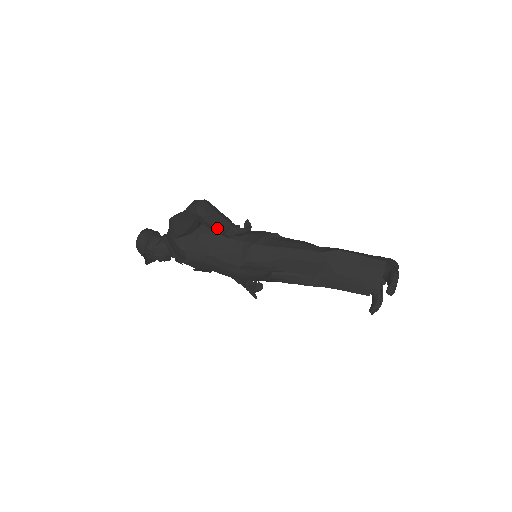
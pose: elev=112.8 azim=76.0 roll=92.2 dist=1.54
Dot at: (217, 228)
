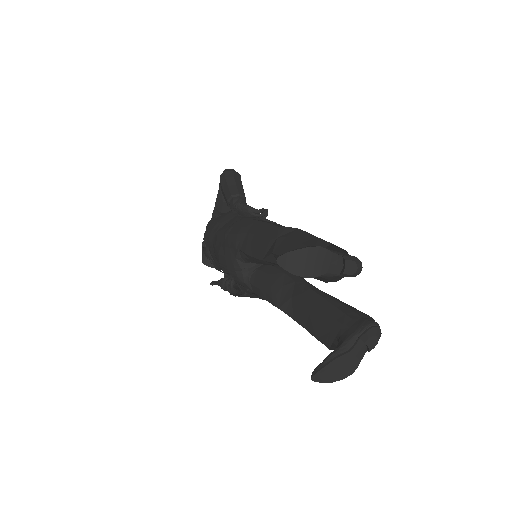
Dot at: (226, 194)
